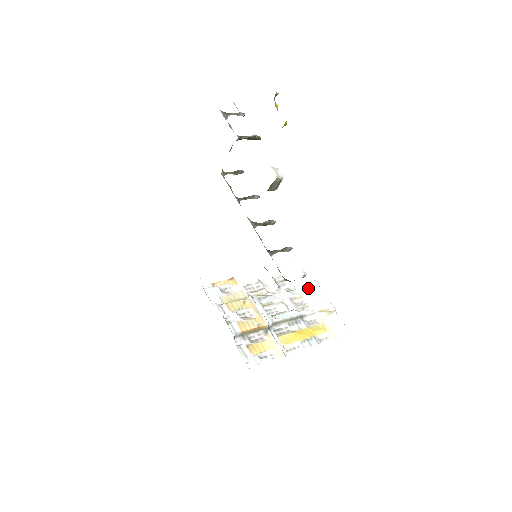
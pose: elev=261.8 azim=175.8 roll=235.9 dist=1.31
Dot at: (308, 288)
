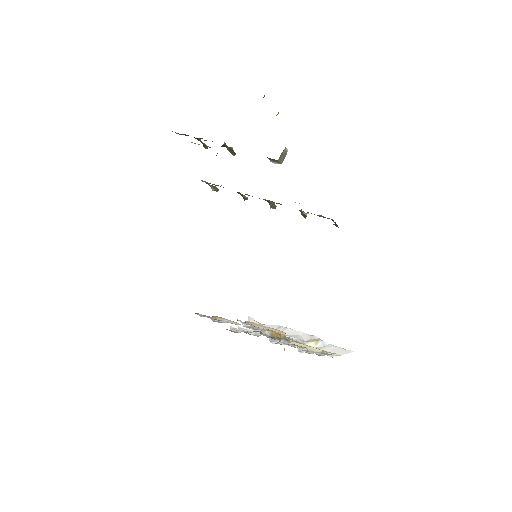
Dot at: occluded
